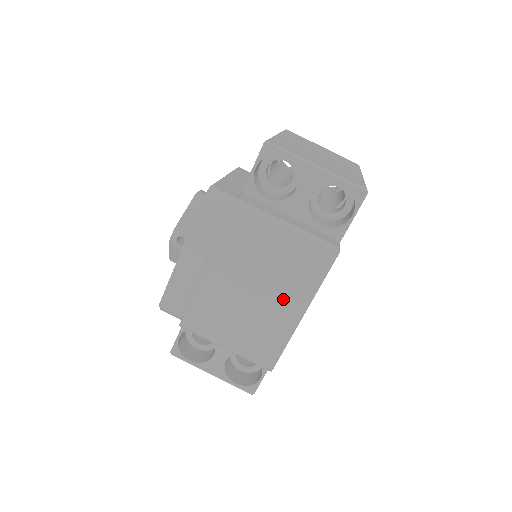
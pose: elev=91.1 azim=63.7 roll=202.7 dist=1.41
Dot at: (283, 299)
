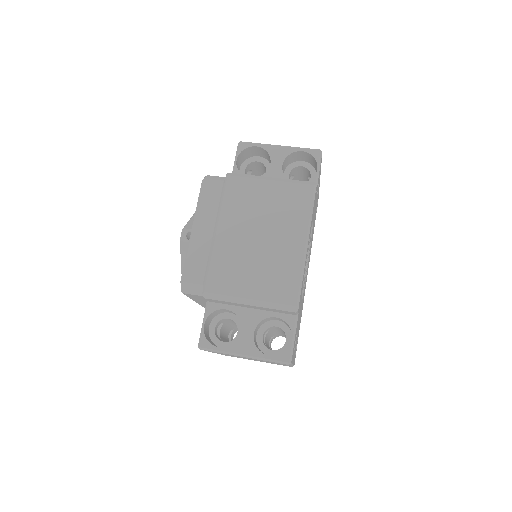
Dot at: (286, 234)
